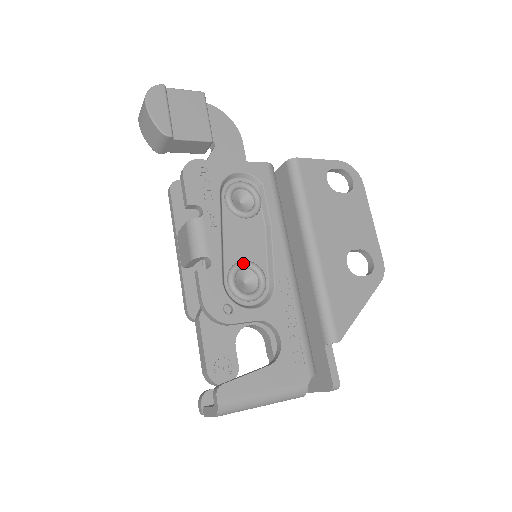
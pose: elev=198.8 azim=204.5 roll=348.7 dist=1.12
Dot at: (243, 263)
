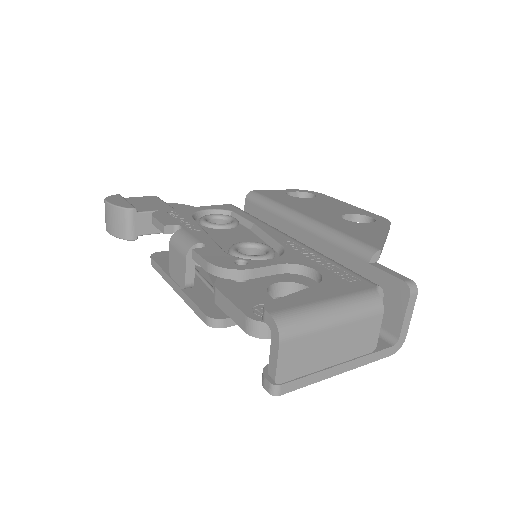
Dot at: (240, 242)
